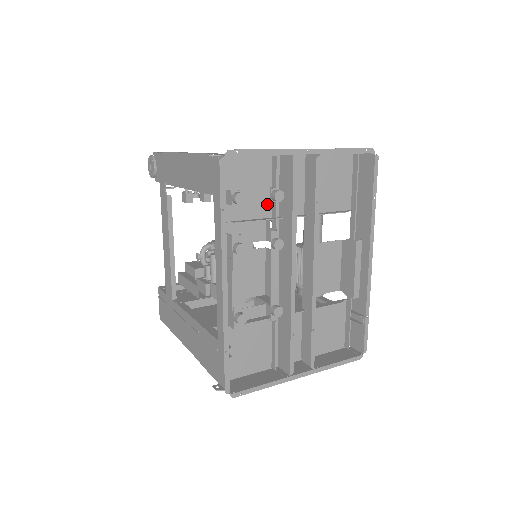
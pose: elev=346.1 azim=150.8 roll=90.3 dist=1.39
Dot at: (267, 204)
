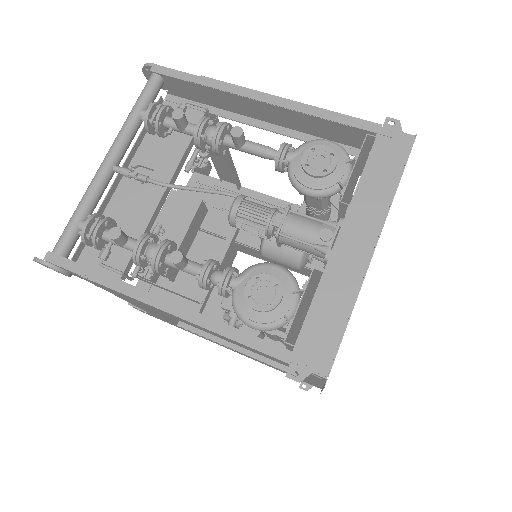
Dot at: occluded
